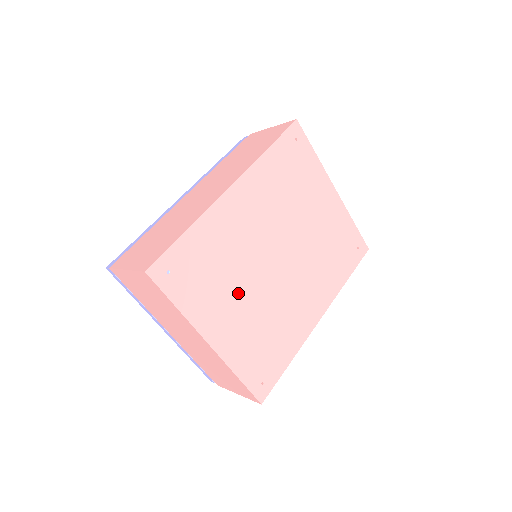
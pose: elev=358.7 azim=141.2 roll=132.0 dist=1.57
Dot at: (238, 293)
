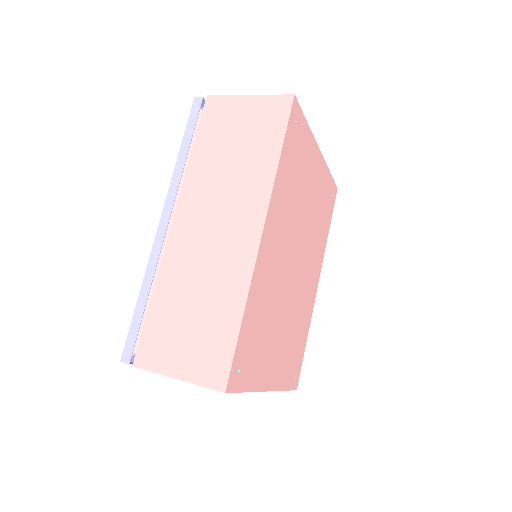
Dot at: (278, 328)
